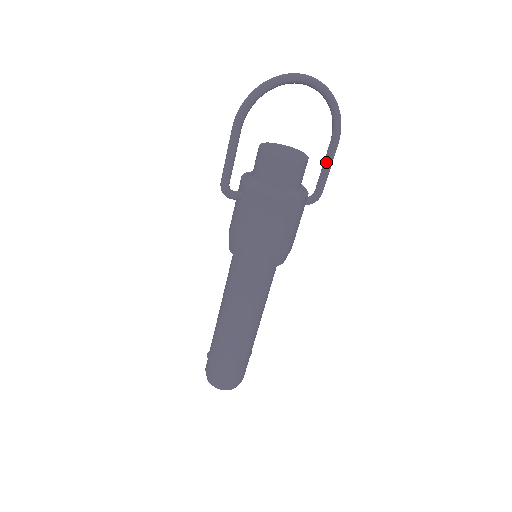
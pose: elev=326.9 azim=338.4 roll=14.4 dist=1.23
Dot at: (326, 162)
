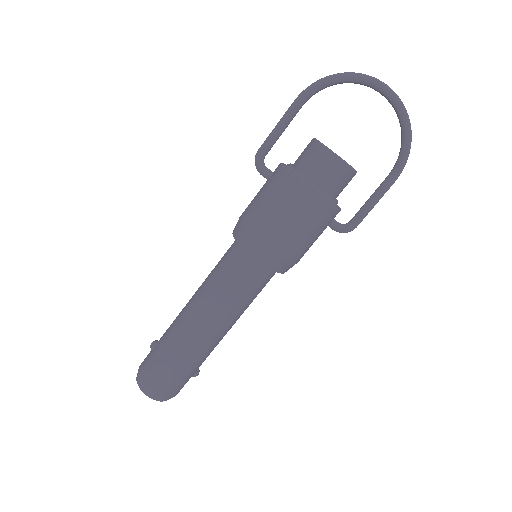
Dot at: (374, 193)
